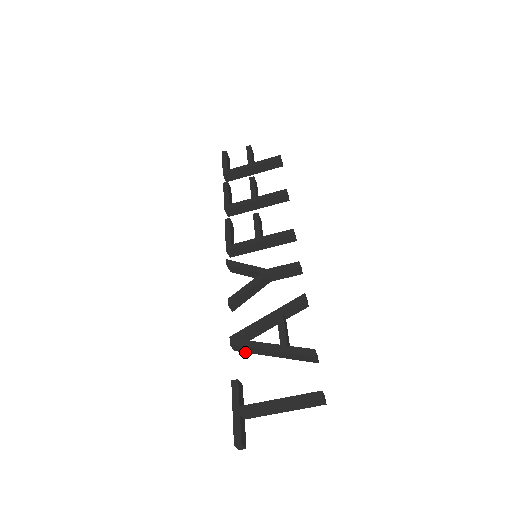
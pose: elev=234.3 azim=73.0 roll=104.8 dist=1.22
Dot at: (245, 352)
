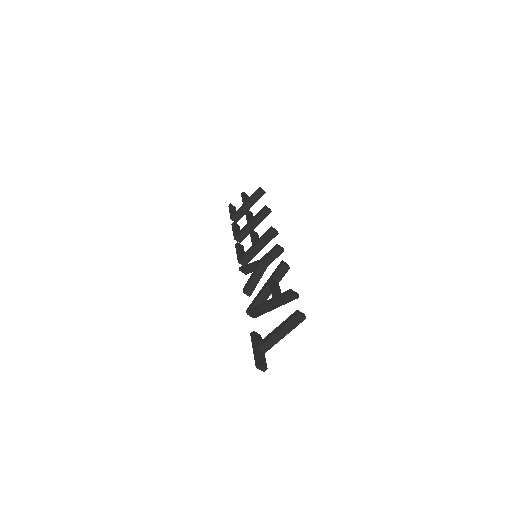
Dot at: occluded
